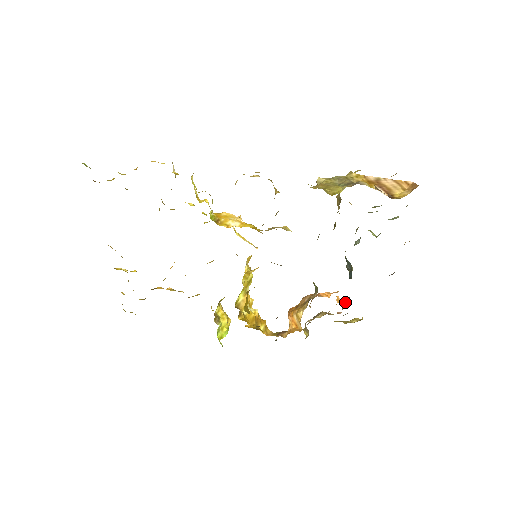
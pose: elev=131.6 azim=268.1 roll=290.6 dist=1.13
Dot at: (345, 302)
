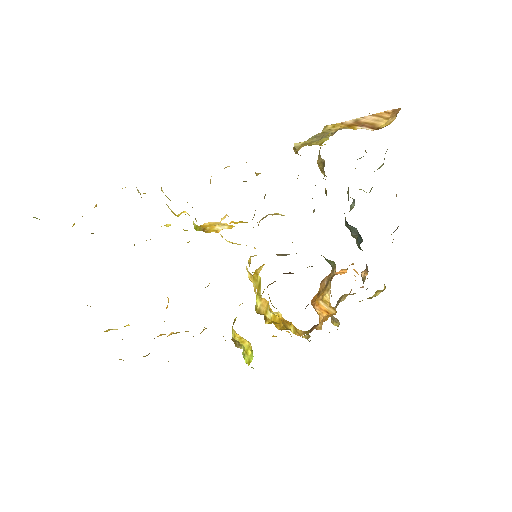
Dot at: (364, 272)
